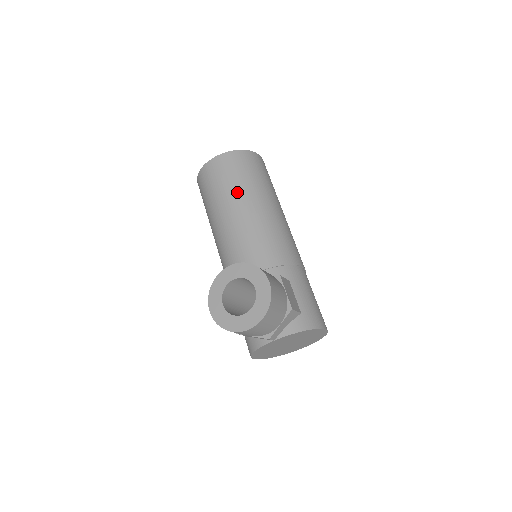
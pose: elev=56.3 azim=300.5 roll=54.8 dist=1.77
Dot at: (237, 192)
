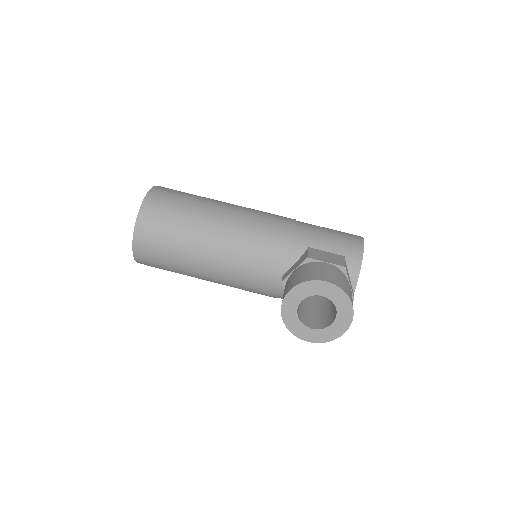
Dot at: (189, 240)
